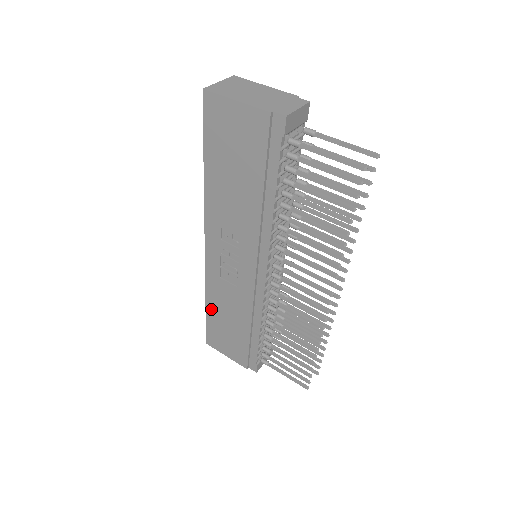
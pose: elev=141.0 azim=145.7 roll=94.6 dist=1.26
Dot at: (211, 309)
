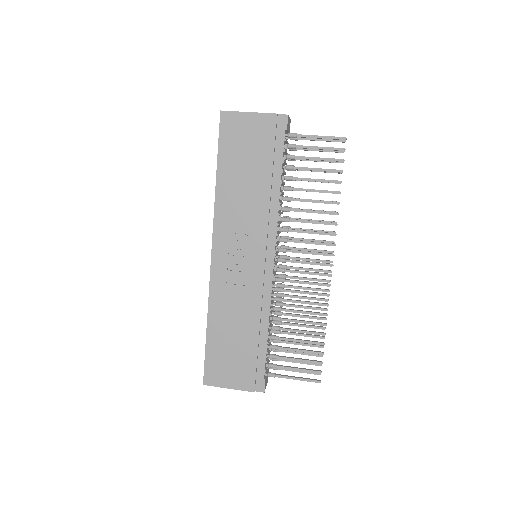
Dot at: (213, 330)
